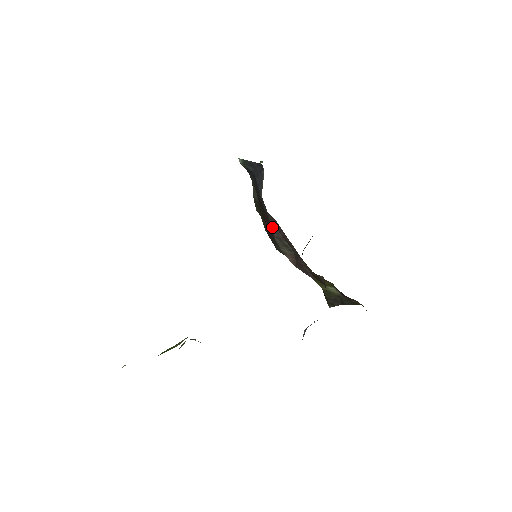
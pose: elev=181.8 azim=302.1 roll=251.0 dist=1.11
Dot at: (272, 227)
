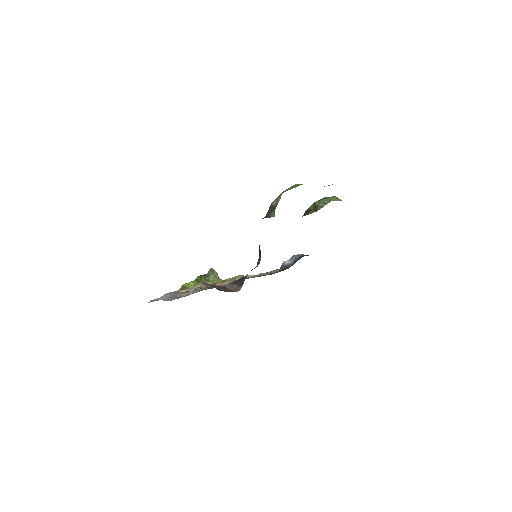
Dot at: occluded
